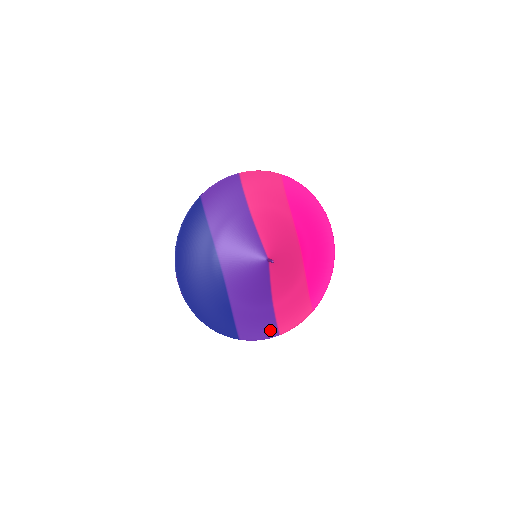
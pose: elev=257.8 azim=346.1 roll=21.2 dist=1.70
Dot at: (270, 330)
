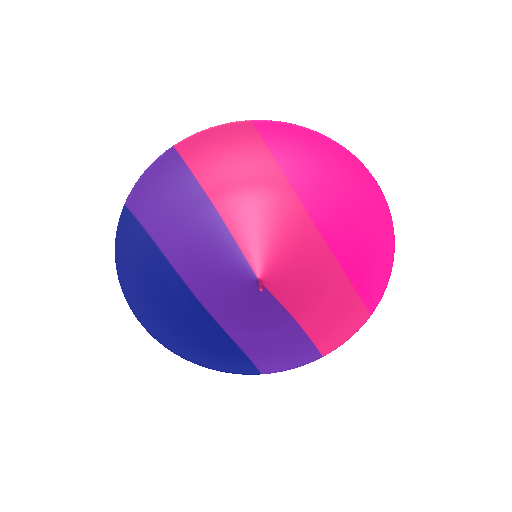
Dot at: (306, 353)
